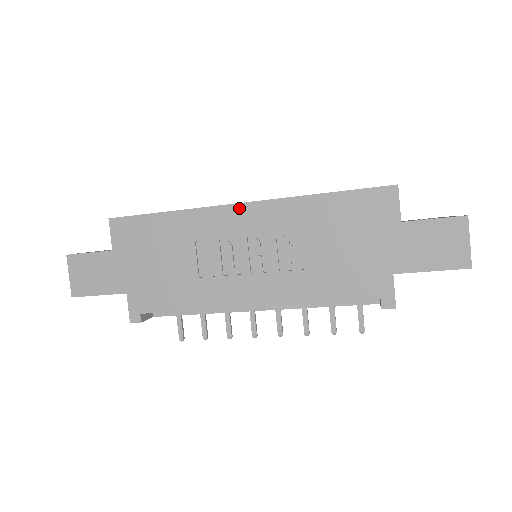
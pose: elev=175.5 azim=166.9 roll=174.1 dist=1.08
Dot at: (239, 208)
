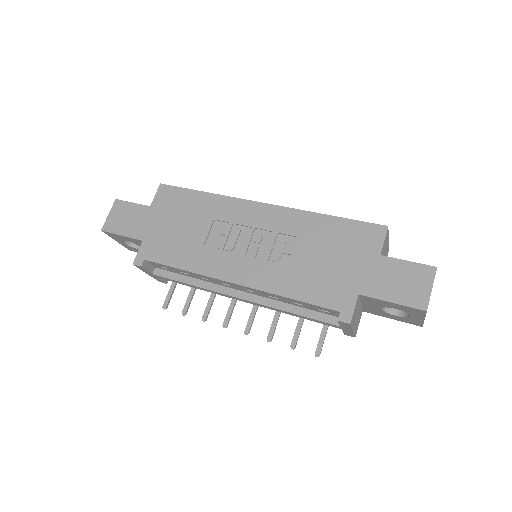
Dot at: (259, 206)
